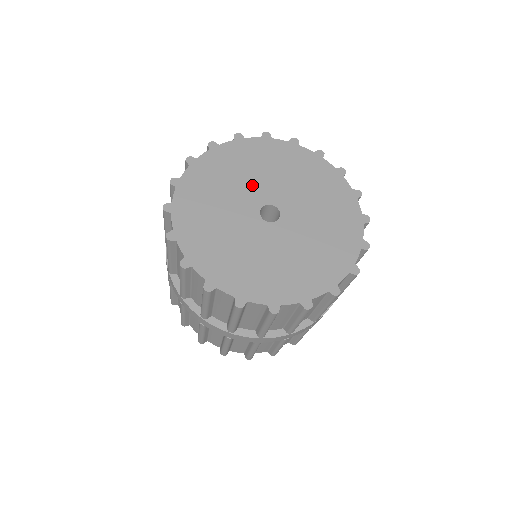
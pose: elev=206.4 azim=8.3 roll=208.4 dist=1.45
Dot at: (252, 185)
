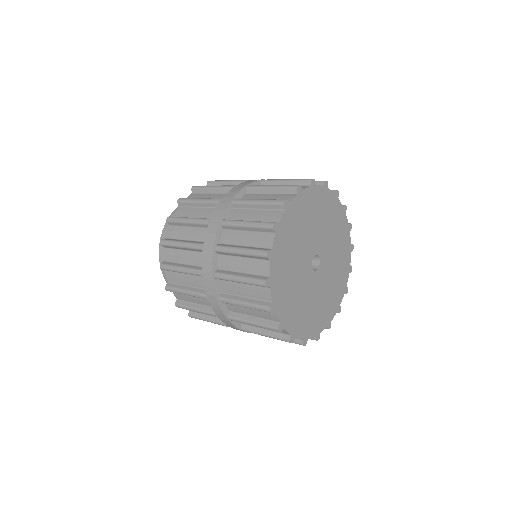
Dot at: (301, 256)
